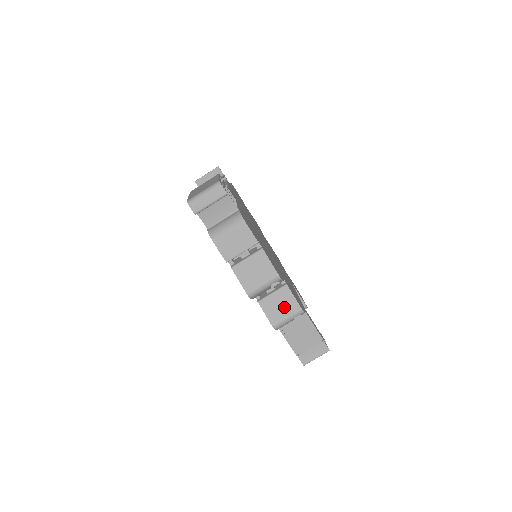
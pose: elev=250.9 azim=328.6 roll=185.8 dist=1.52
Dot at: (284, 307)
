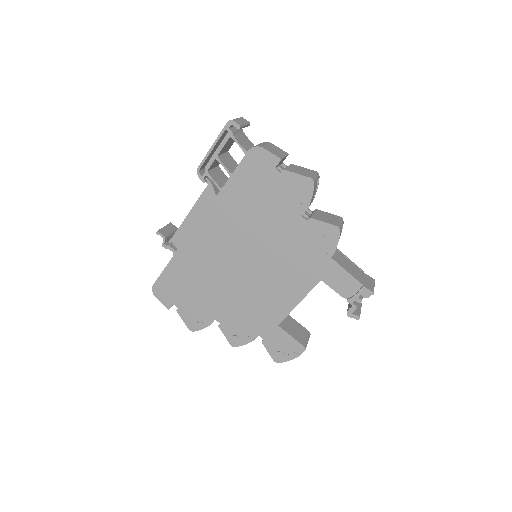
Dot at: (330, 217)
